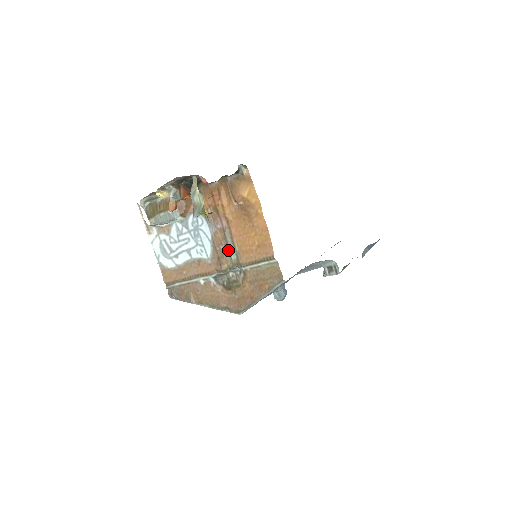
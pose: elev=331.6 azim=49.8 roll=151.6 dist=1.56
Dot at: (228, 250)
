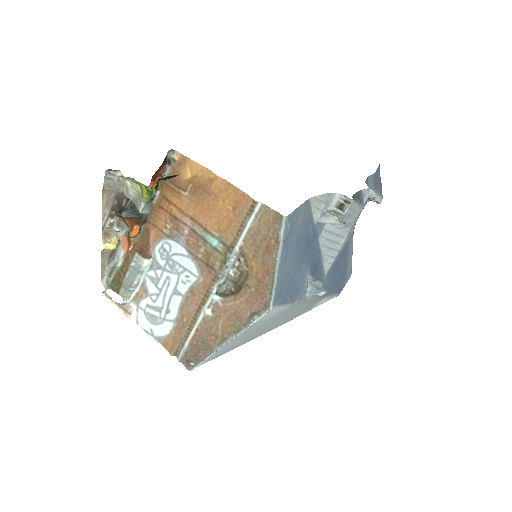
Dot at: (210, 246)
